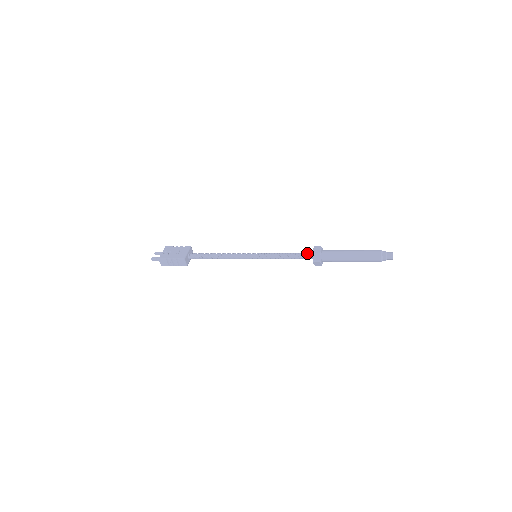
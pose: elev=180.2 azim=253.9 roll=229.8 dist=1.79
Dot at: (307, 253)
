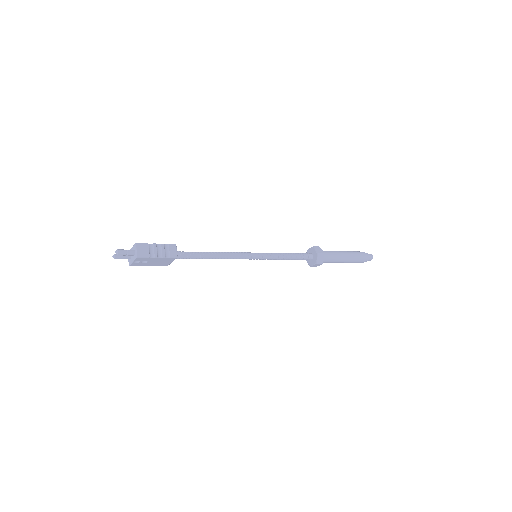
Dot at: (305, 253)
